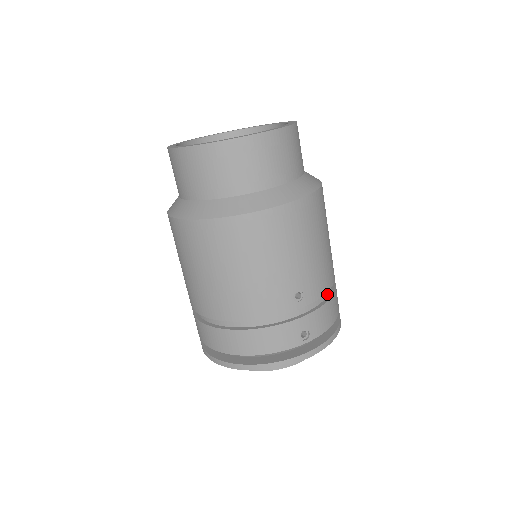
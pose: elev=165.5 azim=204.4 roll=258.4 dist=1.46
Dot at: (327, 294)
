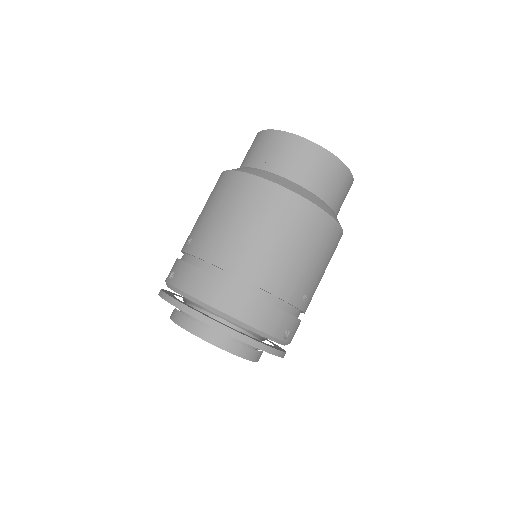
Dot at: occluded
